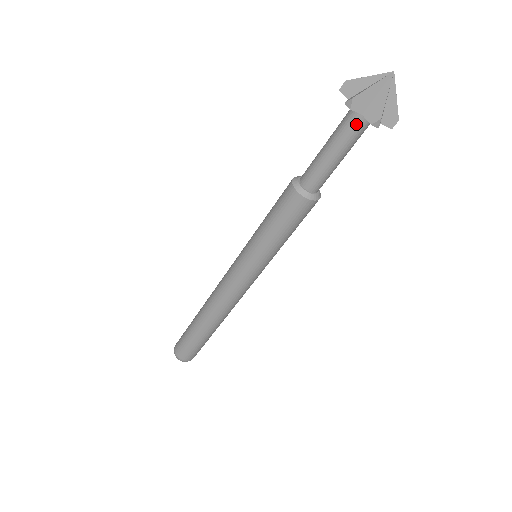
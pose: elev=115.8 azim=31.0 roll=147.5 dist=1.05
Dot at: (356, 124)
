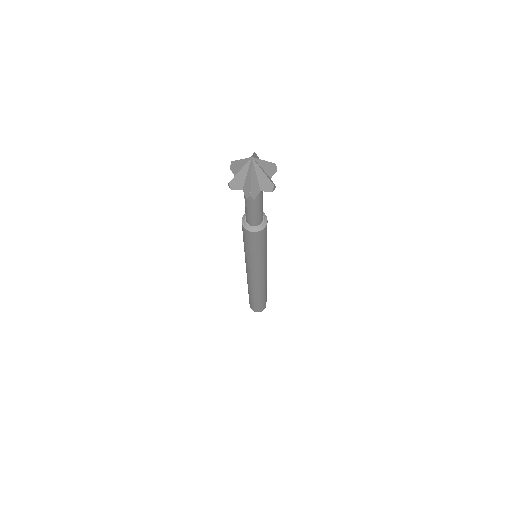
Dot at: occluded
